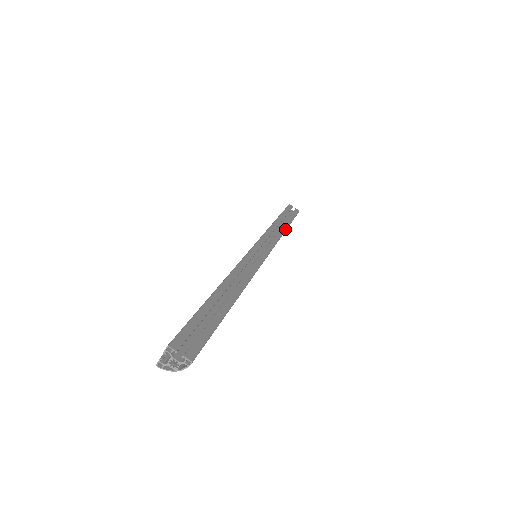
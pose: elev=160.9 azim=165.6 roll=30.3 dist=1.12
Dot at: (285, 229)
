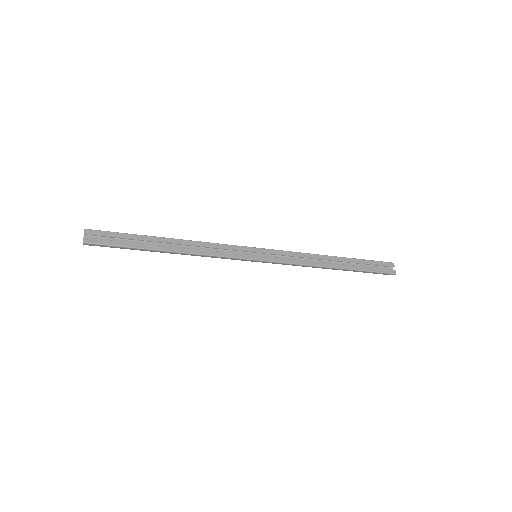
Dot at: (329, 266)
